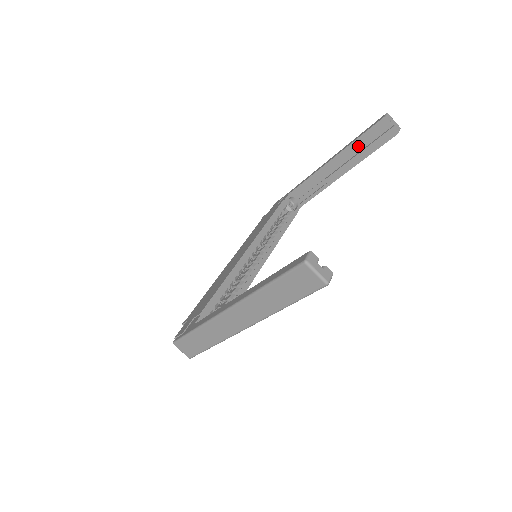
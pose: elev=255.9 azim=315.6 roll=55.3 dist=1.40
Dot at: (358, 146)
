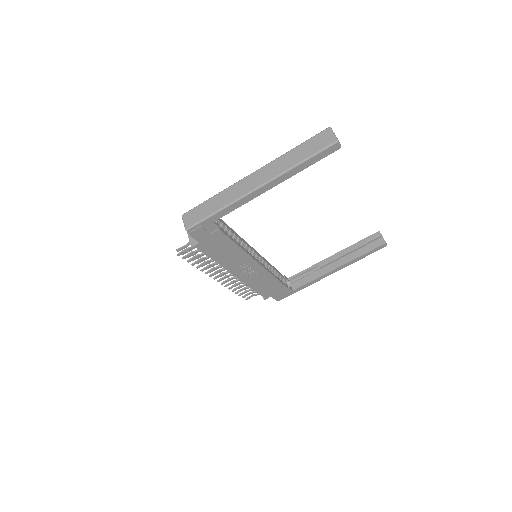
Dot at: (354, 248)
